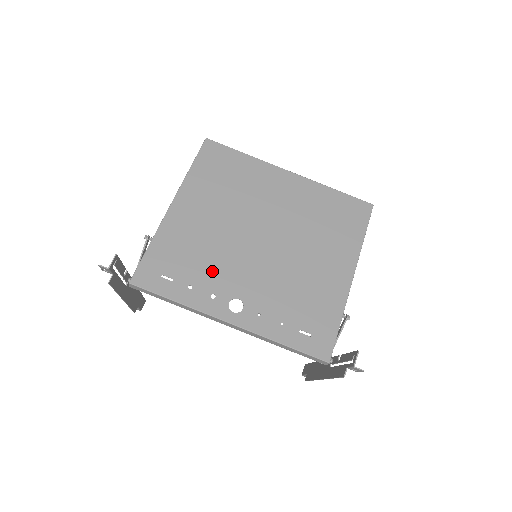
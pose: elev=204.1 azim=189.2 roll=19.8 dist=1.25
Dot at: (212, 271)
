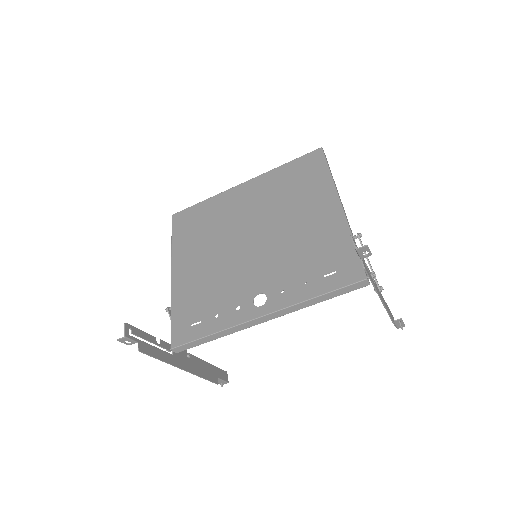
Dot at: (226, 292)
